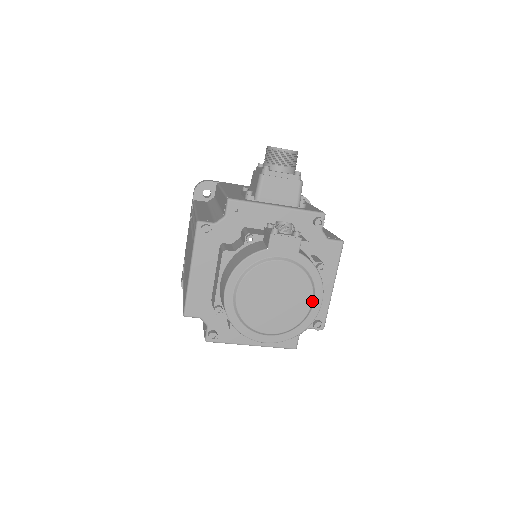
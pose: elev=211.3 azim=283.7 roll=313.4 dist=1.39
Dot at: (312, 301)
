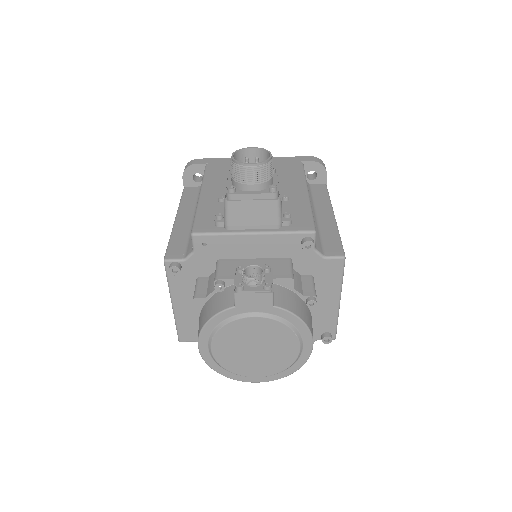
Dot at: (300, 347)
